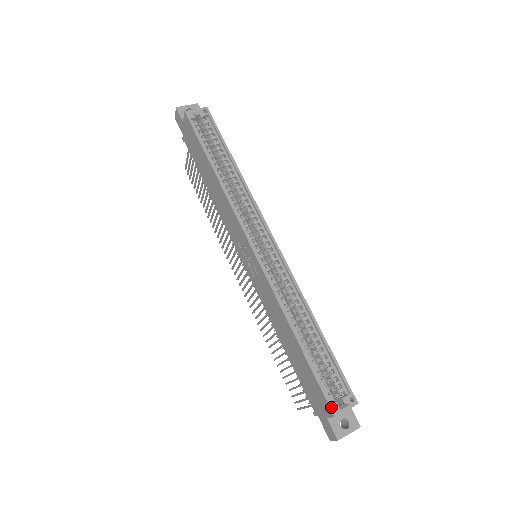
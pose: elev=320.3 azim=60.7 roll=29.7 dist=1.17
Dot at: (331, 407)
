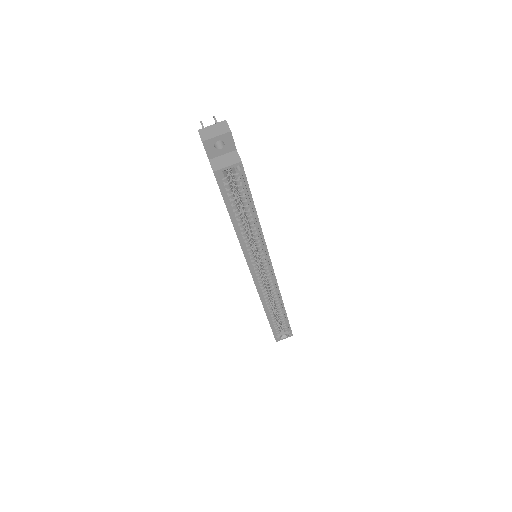
Dot at: (276, 339)
